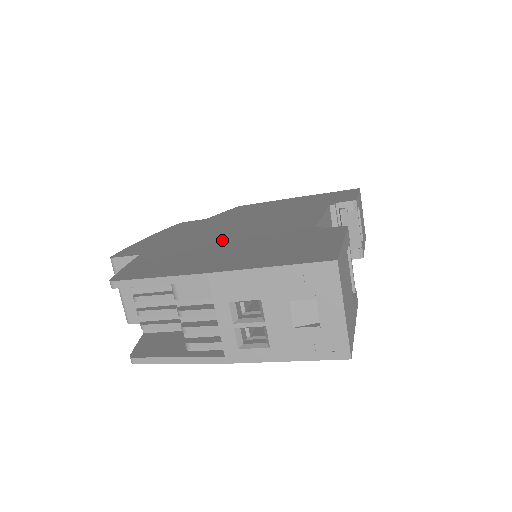
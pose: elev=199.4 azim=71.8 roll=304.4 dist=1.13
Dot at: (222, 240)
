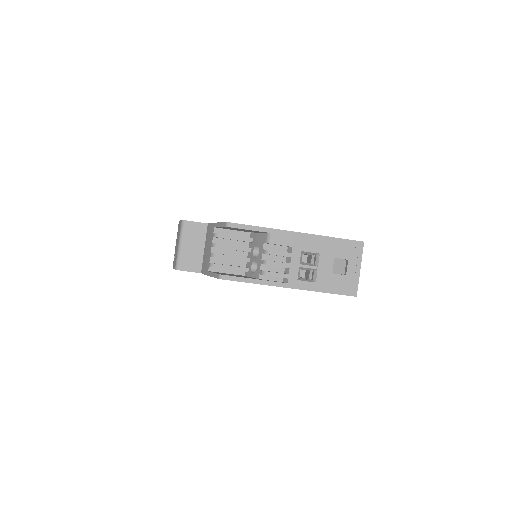
Dot at: occluded
